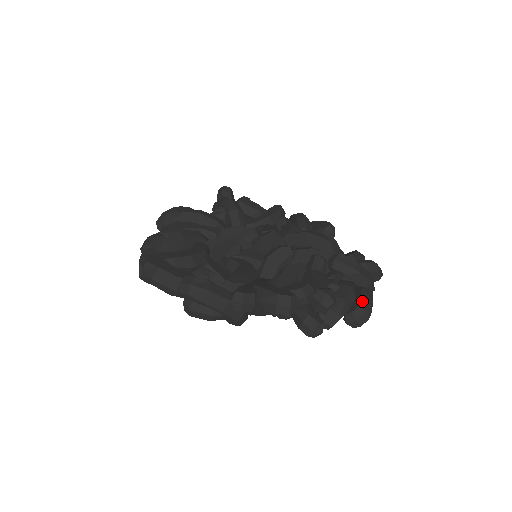
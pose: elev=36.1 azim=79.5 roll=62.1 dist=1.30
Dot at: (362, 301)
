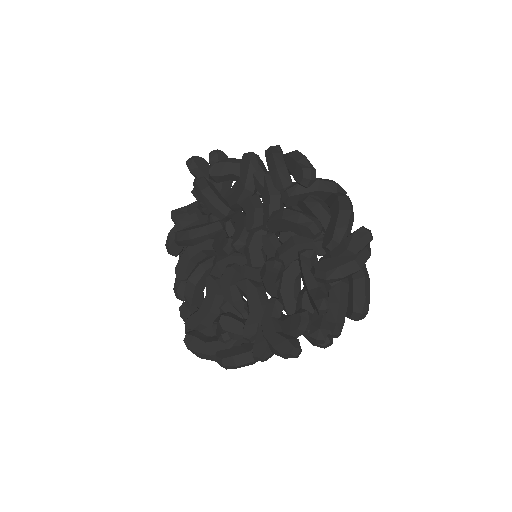
Dot at: (355, 304)
